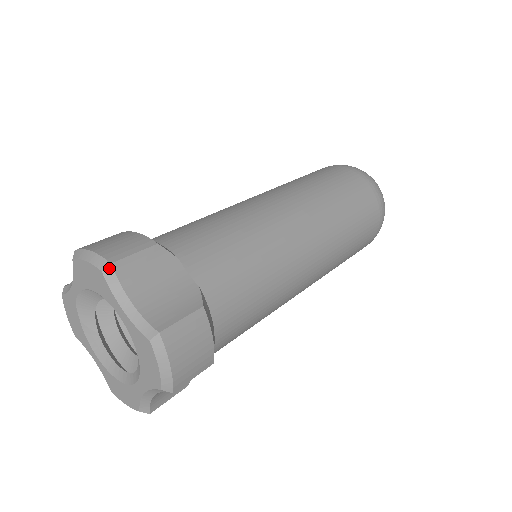
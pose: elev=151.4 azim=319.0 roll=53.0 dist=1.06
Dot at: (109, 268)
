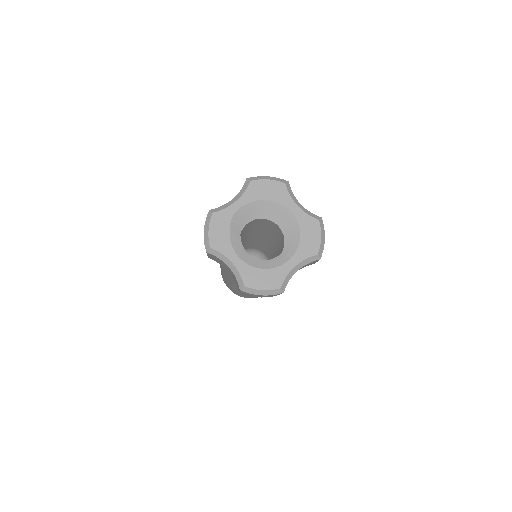
Dot at: (288, 183)
